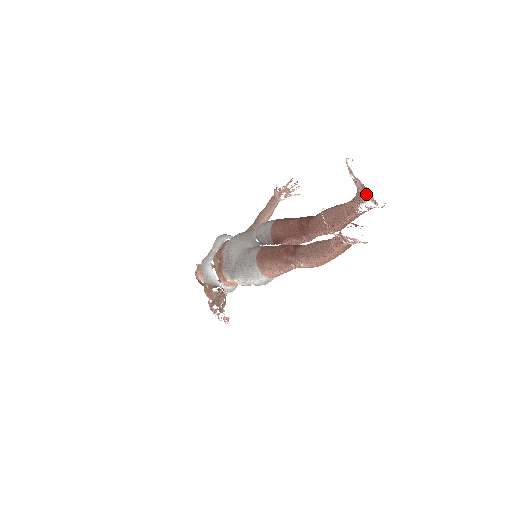
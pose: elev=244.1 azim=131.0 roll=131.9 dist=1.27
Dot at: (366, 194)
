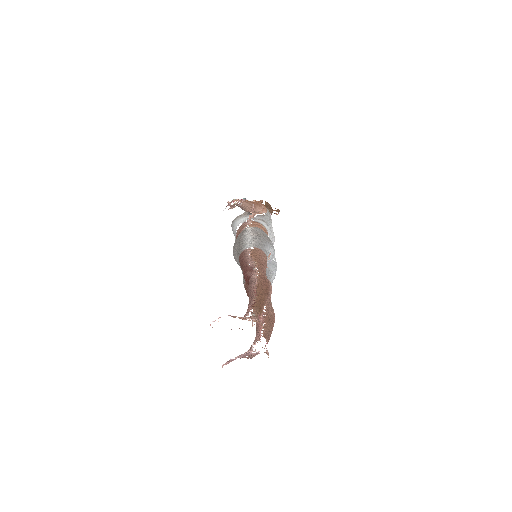
Dot at: occluded
